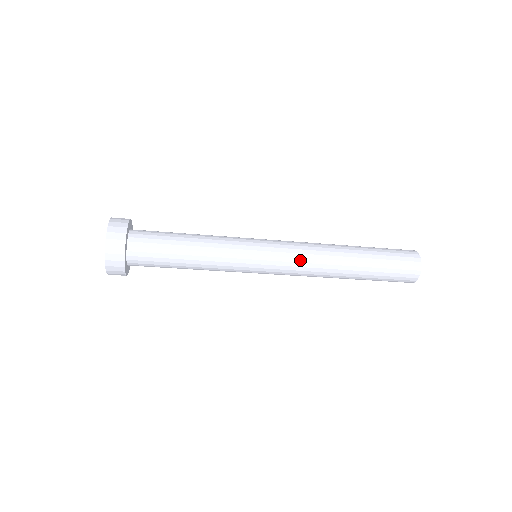
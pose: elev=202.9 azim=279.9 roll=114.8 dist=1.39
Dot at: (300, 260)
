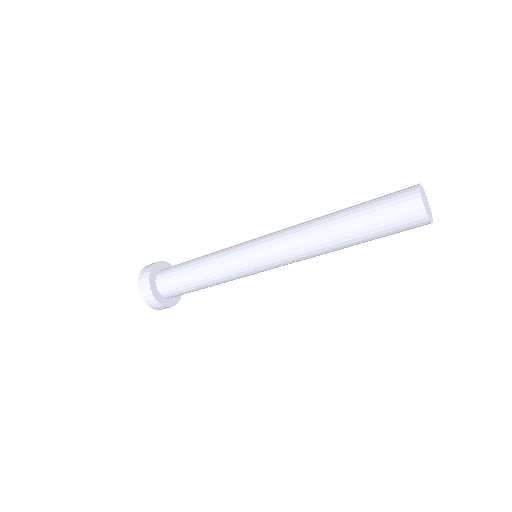
Dot at: (284, 248)
